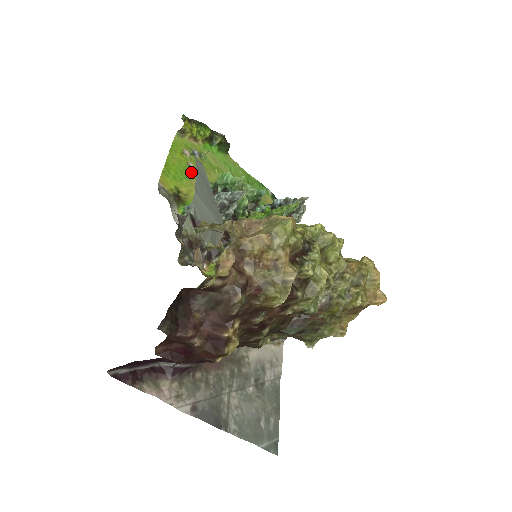
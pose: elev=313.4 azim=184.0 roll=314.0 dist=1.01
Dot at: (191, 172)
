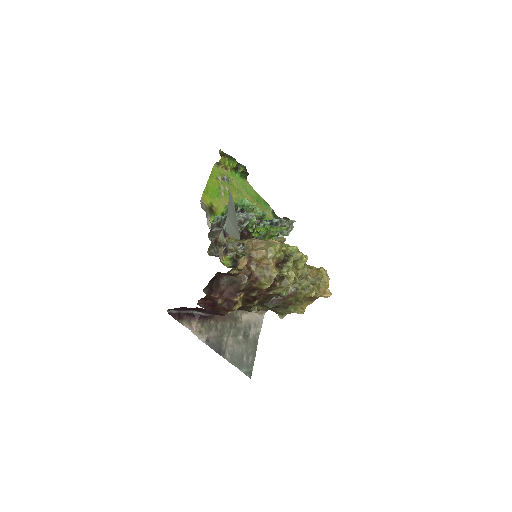
Dot at: (221, 192)
